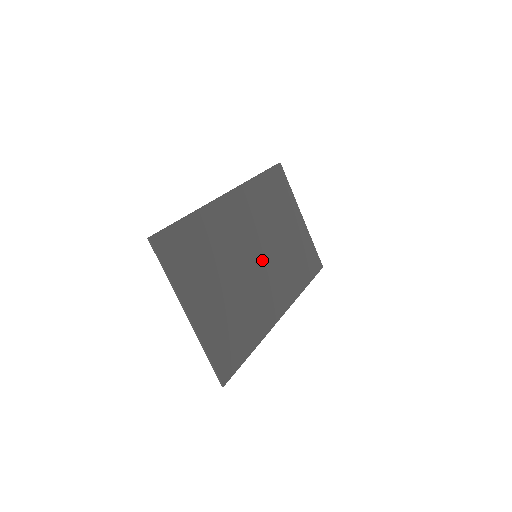
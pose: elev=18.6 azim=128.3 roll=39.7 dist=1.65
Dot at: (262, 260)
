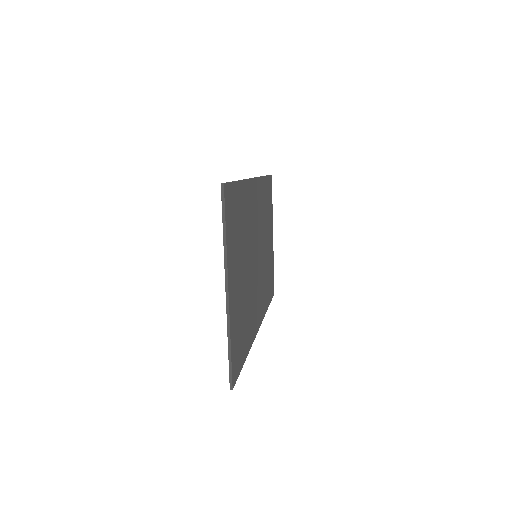
Dot at: (258, 263)
